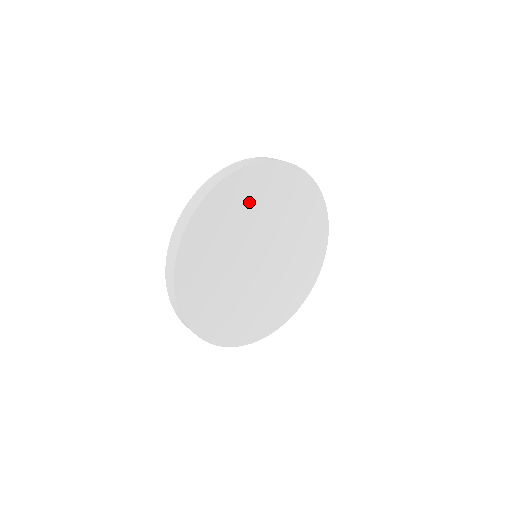
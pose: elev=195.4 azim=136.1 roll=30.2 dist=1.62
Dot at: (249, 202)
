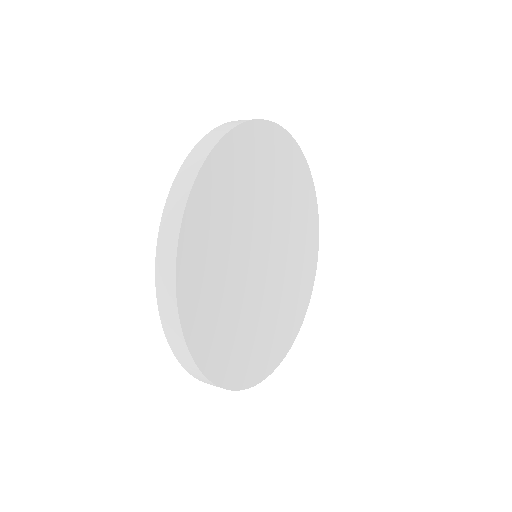
Dot at: (223, 213)
